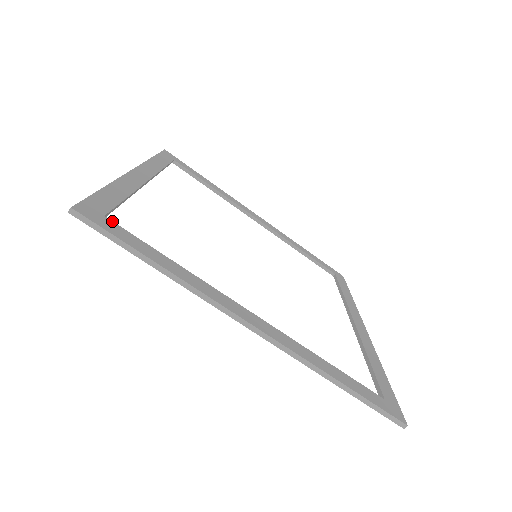
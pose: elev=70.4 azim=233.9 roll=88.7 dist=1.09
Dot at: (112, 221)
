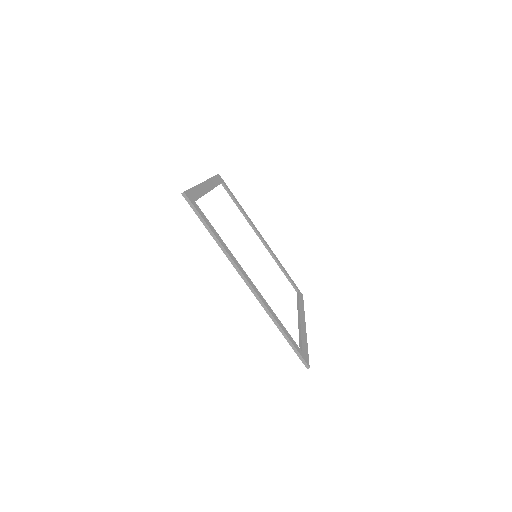
Dot at: occluded
